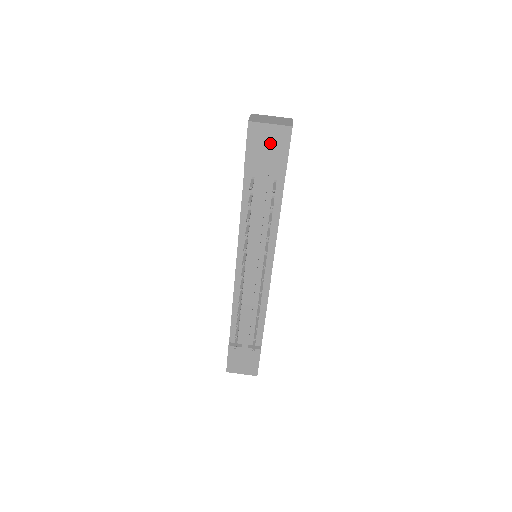
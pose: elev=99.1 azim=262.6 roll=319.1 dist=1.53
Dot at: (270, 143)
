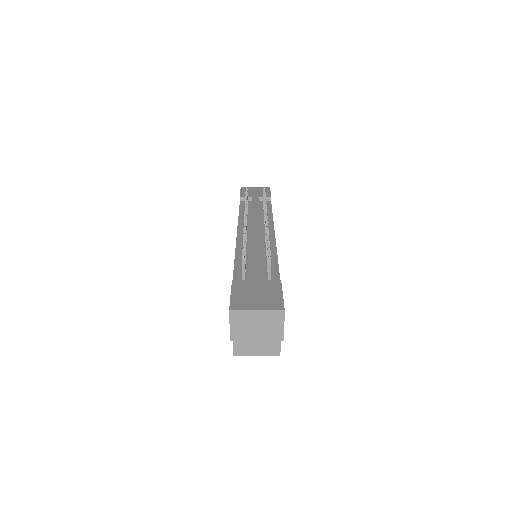
Dot at: (257, 191)
